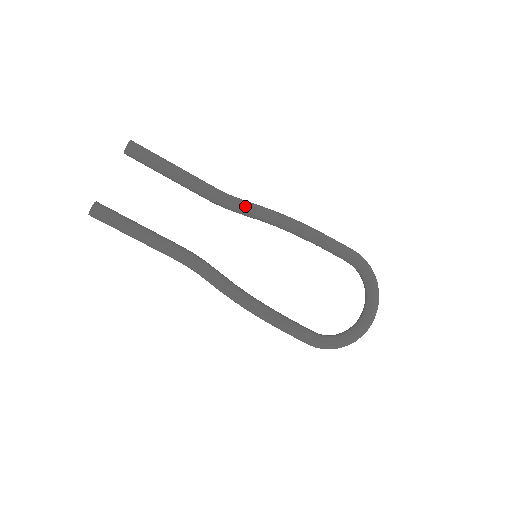
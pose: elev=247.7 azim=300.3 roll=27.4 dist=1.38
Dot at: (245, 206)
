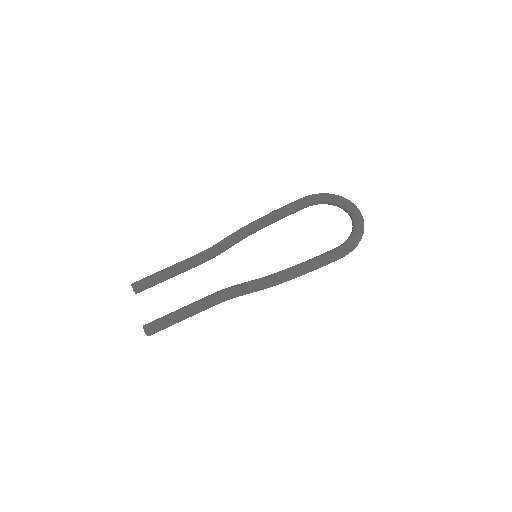
Dot at: (220, 243)
